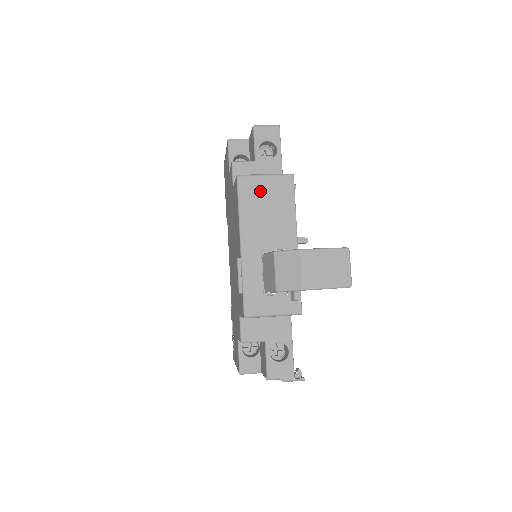
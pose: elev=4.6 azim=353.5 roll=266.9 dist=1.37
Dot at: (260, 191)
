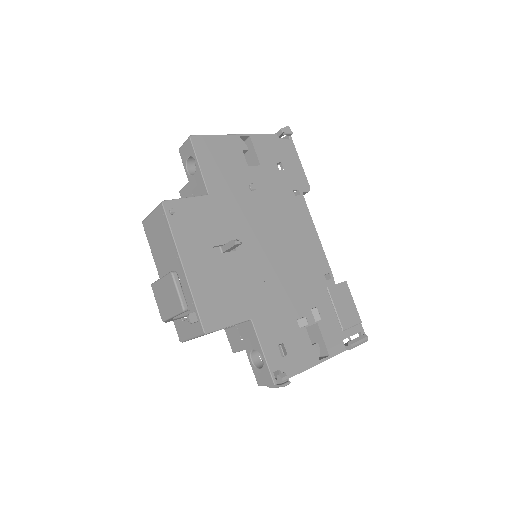
Dot at: (153, 229)
